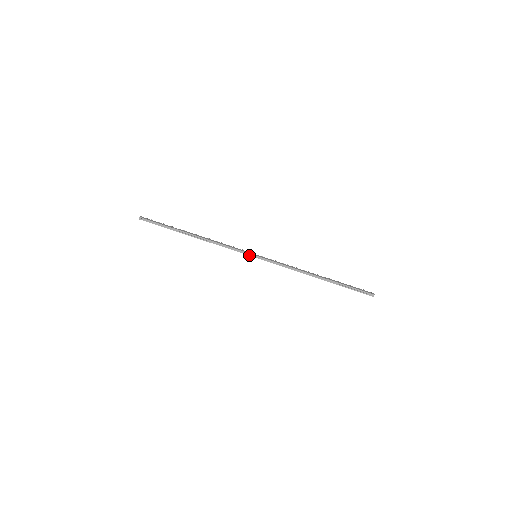
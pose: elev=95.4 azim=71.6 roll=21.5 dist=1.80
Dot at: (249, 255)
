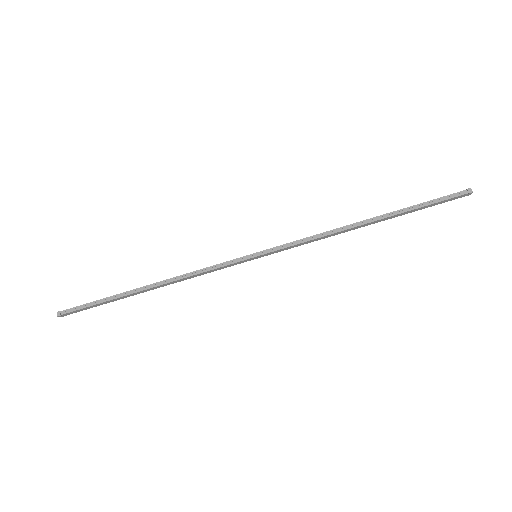
Dot at: (244, 259)
